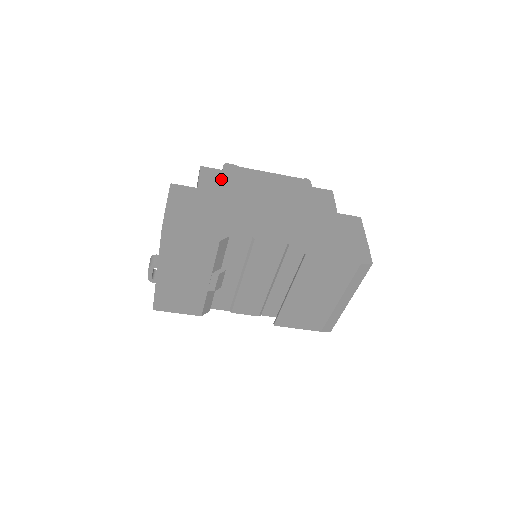
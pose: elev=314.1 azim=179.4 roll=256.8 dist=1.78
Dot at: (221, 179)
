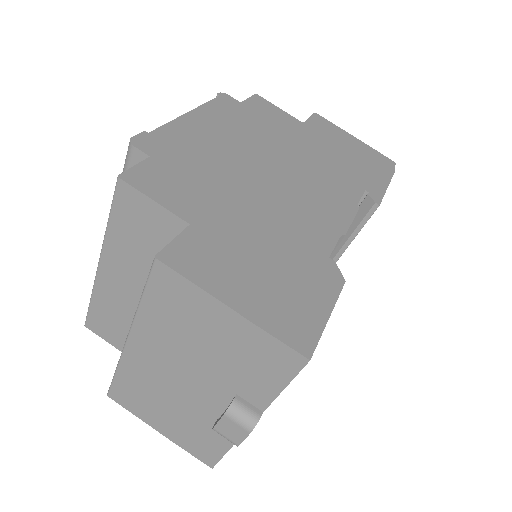
Dot at: (177, 176)
